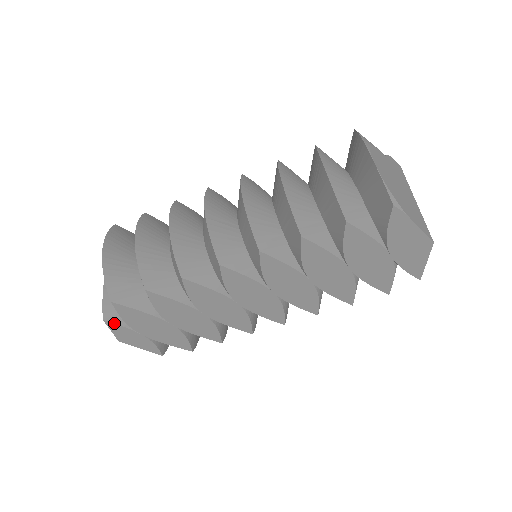
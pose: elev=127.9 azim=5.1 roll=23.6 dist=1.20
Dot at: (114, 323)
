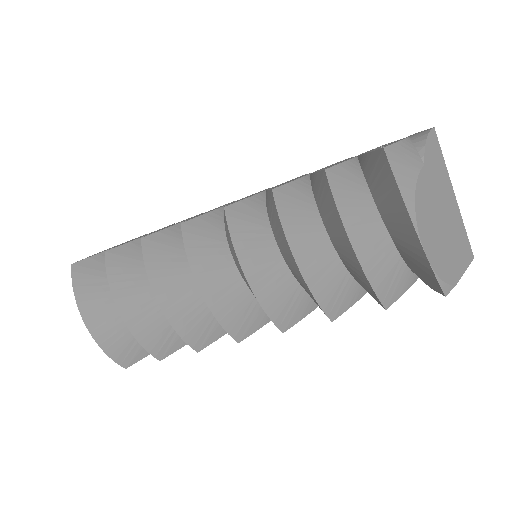
Dot at: occluded
